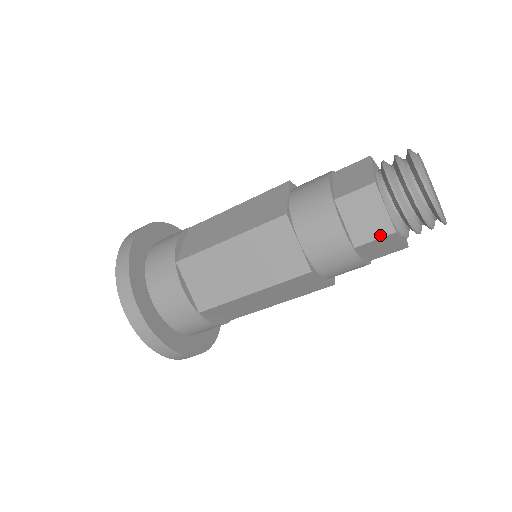
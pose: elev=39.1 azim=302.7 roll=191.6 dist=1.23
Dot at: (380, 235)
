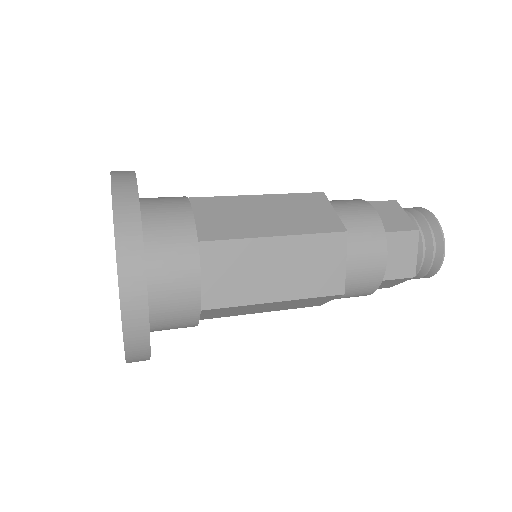
Dot at: (380, 288)
